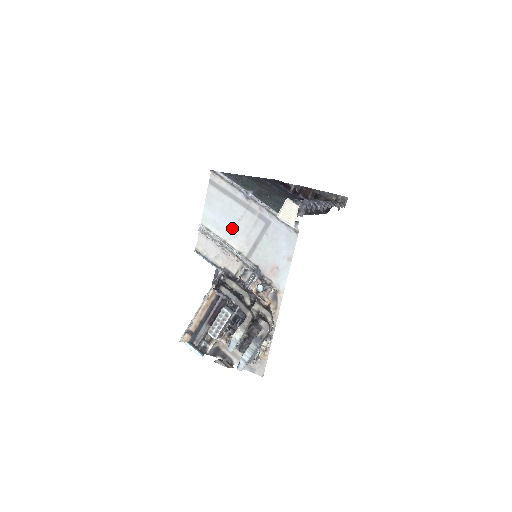
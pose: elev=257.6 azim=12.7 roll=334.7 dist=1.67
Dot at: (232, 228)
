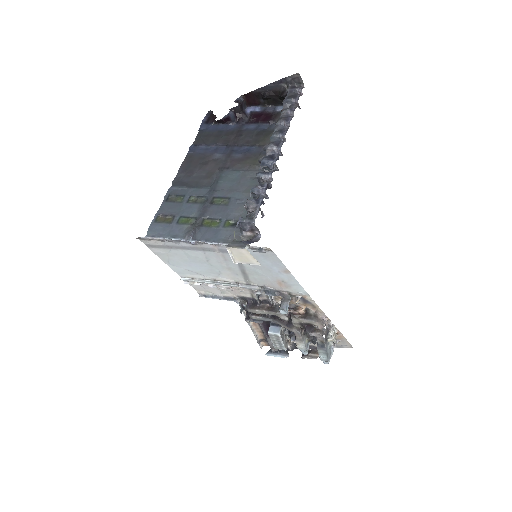
Dot at: (209, 269)
